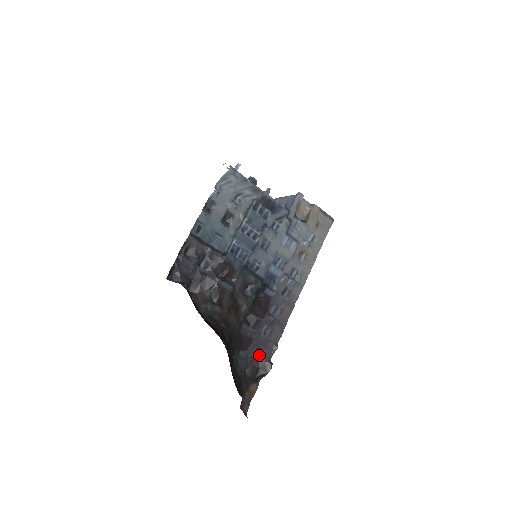
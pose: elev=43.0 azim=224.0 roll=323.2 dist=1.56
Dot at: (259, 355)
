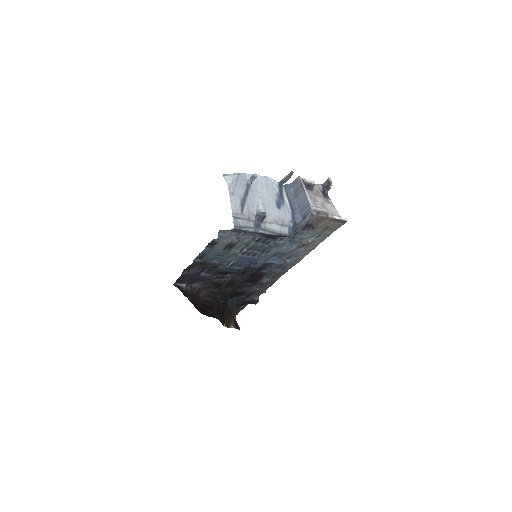
Dot at: (250, 295)
